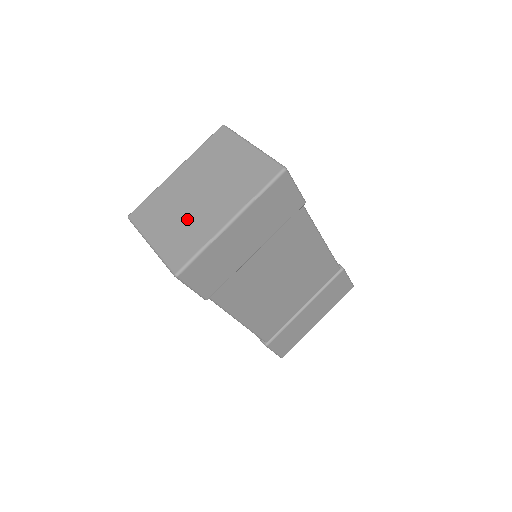
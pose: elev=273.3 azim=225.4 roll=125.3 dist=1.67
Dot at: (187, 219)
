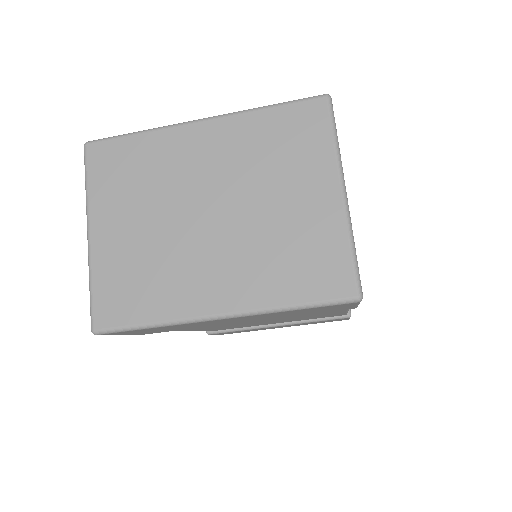
Dot at: (163, 245)
